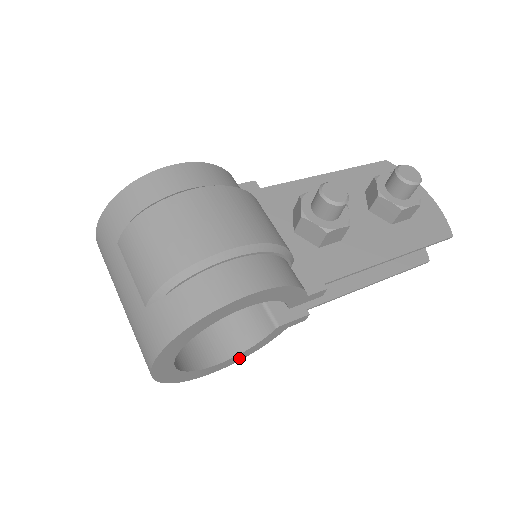
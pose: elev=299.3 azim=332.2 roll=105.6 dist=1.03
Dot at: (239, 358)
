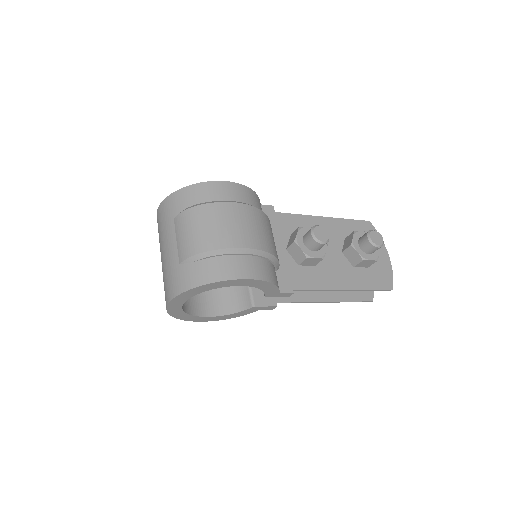
Dot at: (221, 318)
